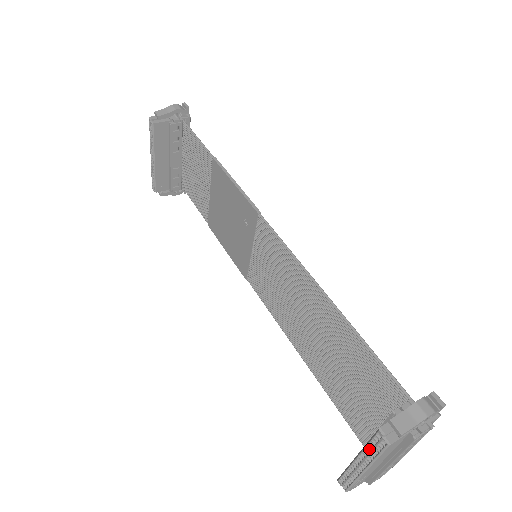
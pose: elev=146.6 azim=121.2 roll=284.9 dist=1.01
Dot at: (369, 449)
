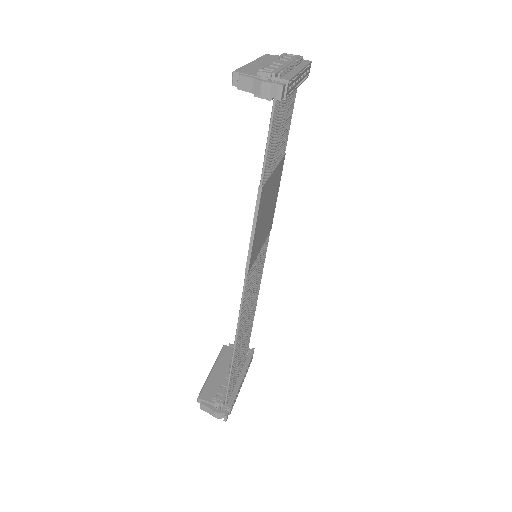
Dot at: (204, 384)
